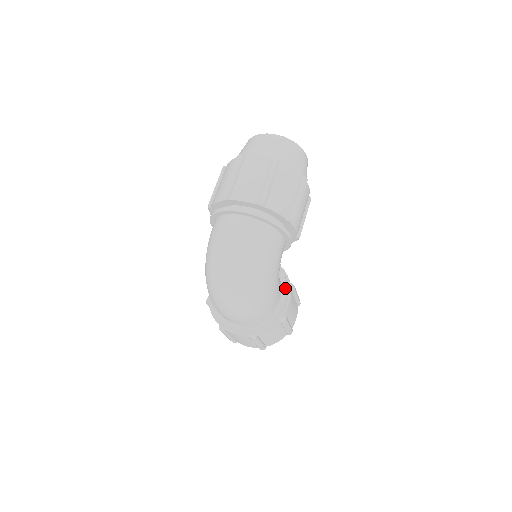
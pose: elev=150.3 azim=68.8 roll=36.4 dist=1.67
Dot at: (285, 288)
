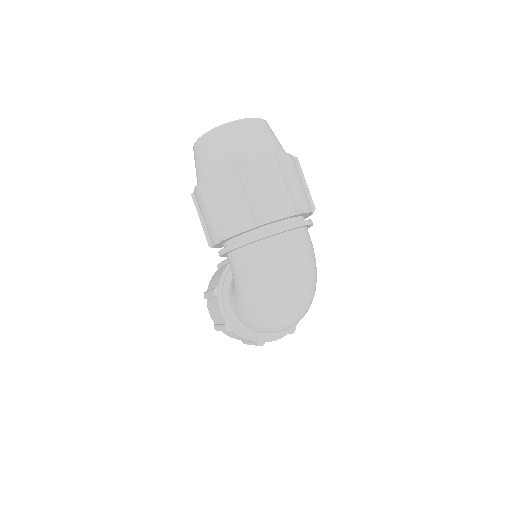
Dot at: occluded
